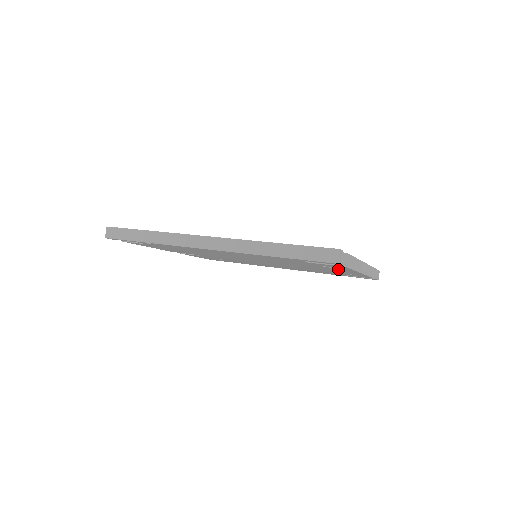
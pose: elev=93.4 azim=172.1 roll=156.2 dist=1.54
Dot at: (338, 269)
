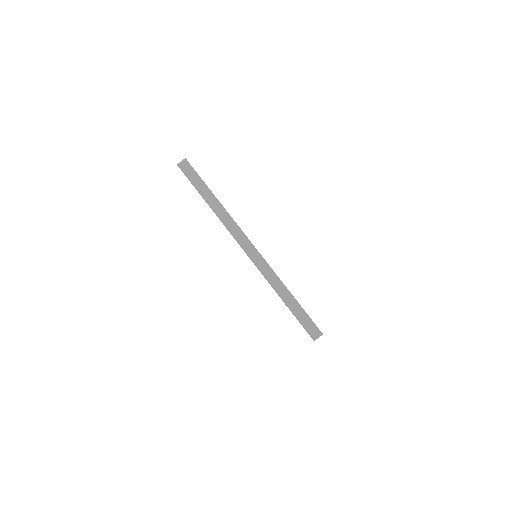
Dot at: occluded
